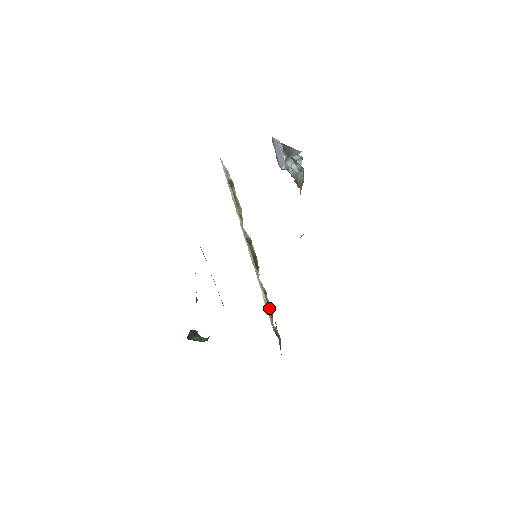
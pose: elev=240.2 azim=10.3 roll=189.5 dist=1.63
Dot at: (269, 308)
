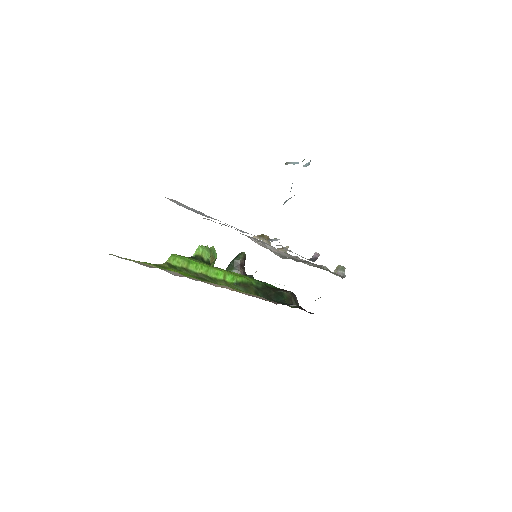
Dot at: occluded
